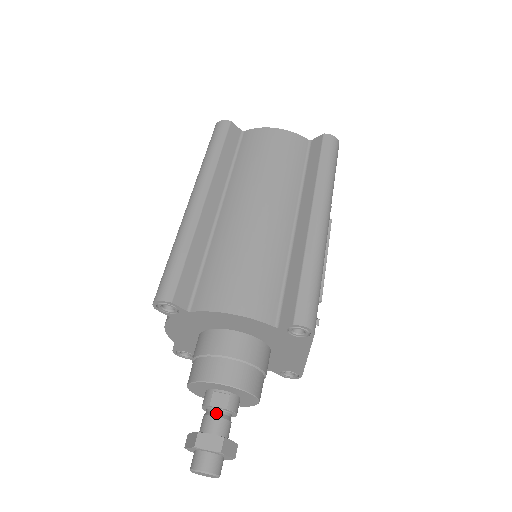
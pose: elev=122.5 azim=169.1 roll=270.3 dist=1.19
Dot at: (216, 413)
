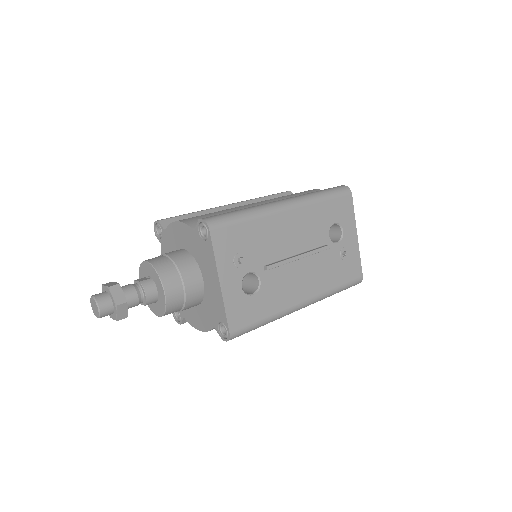
Dot at: (133, 284)
